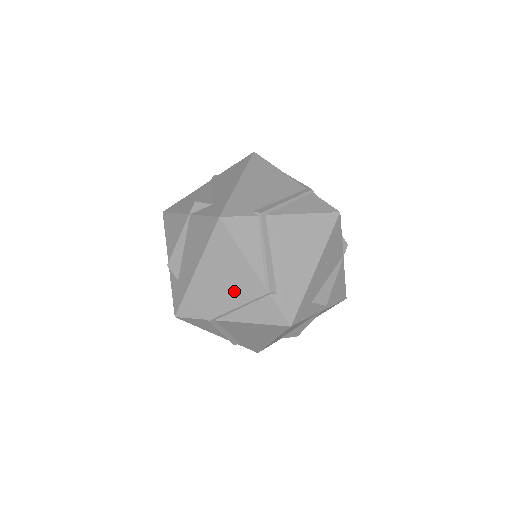
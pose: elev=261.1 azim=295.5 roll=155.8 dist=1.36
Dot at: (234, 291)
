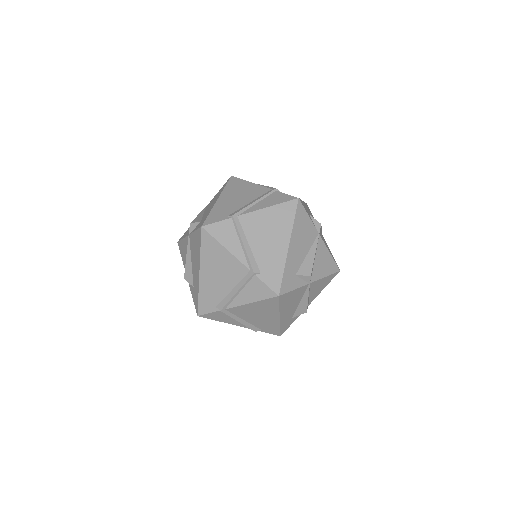
Dot at: (249, 198)
